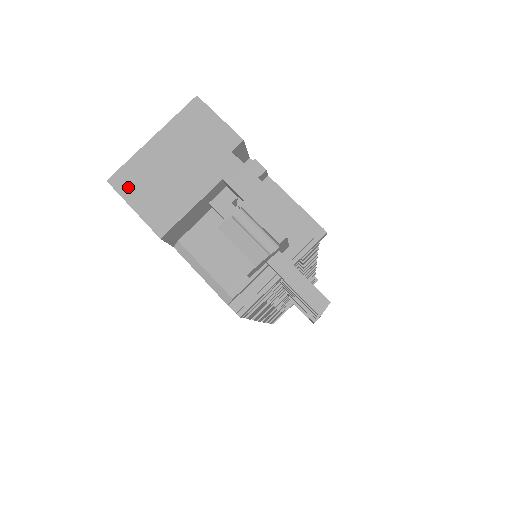
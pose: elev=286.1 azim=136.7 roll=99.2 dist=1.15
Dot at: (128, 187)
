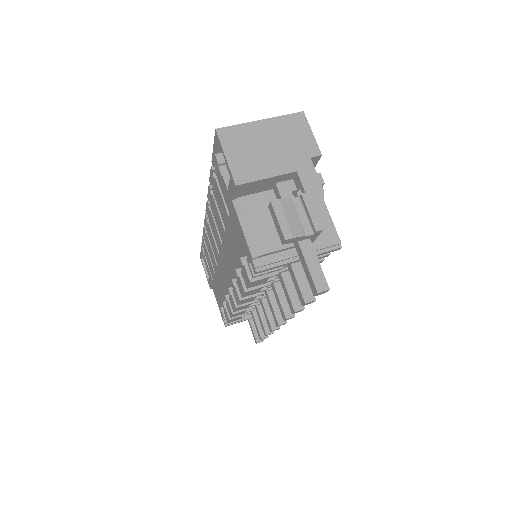
Dot at: (229, 141)
